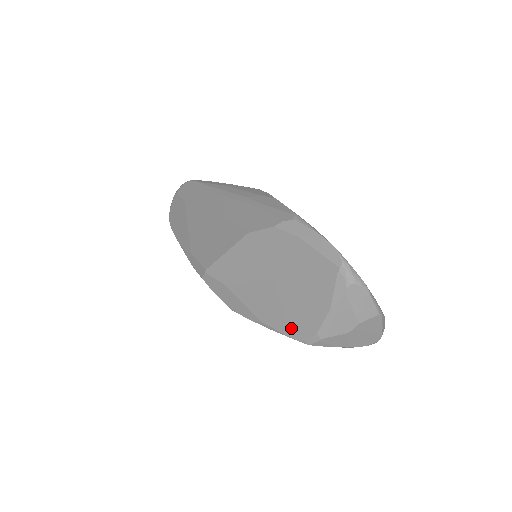
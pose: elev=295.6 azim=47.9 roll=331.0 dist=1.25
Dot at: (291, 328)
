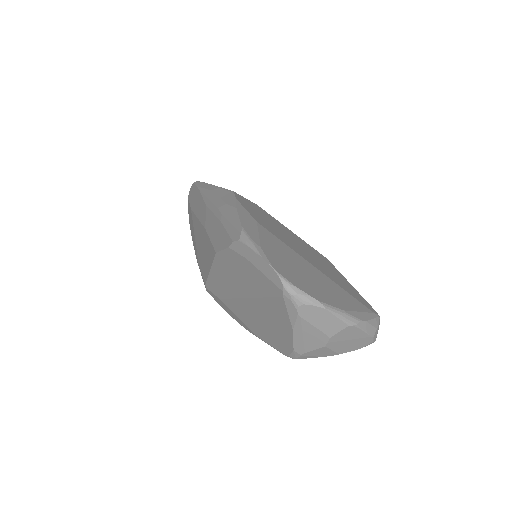
Dot at: (275, 343)
